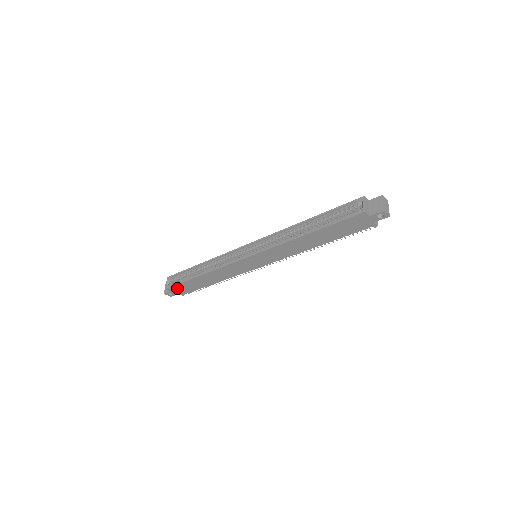
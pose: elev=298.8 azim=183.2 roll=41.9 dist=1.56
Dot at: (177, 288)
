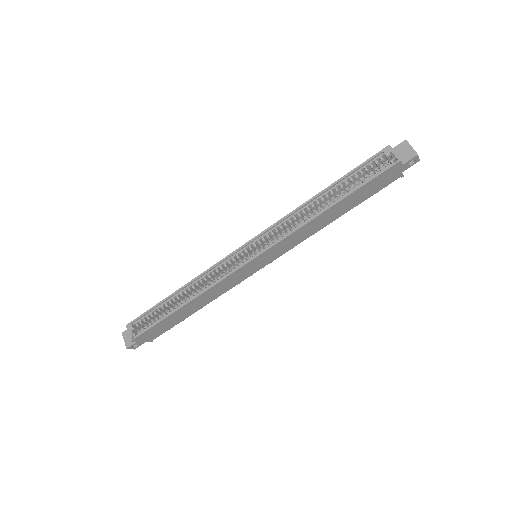
Dot at: (147, 334)
